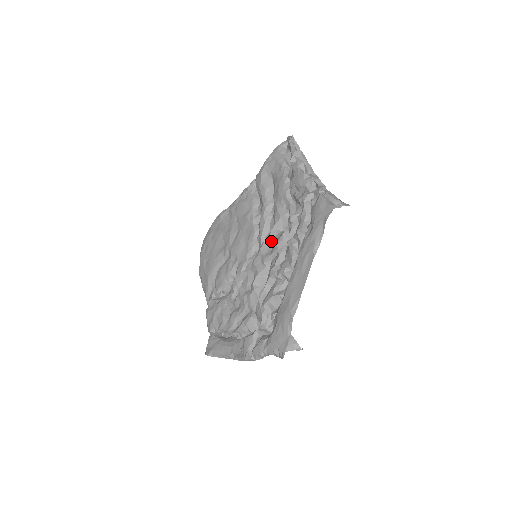
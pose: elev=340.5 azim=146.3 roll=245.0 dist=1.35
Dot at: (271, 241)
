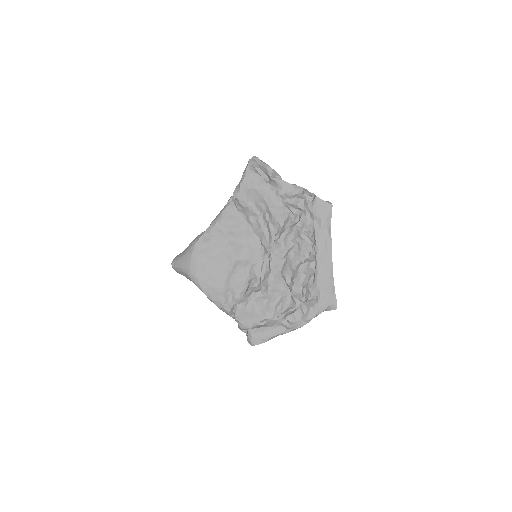
Dot at: (280, 240)
